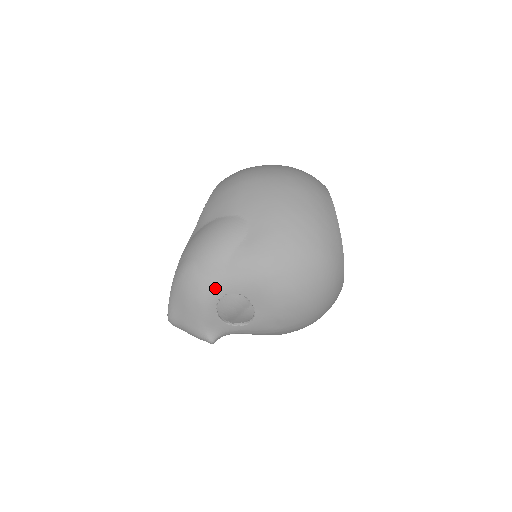
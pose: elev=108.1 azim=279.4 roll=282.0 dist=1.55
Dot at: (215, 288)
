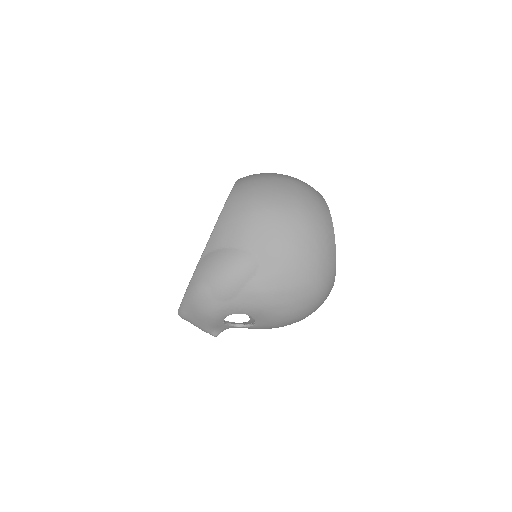
Dot at: (225, 310)
